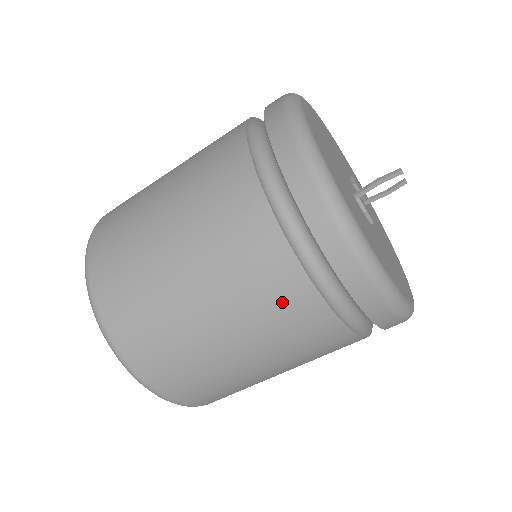
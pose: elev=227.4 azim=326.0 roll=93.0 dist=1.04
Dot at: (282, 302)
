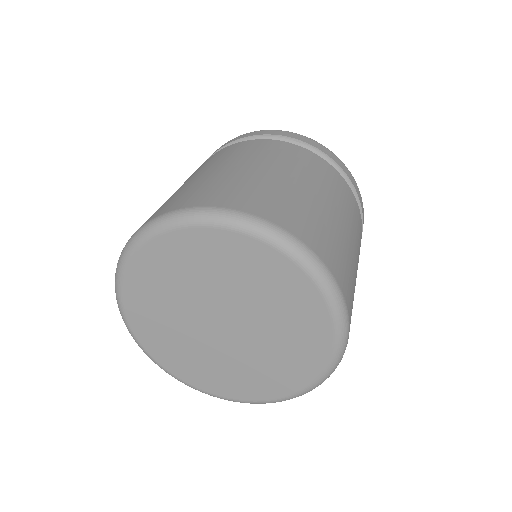
Dot at: (281, 150)
